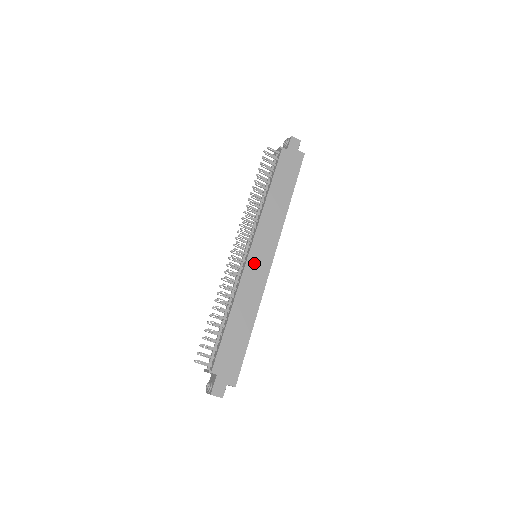
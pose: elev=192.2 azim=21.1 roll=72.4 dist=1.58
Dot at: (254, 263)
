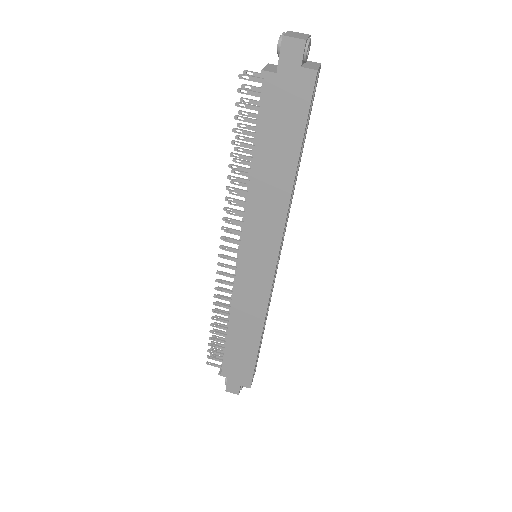
Dot at: (248, 274)
